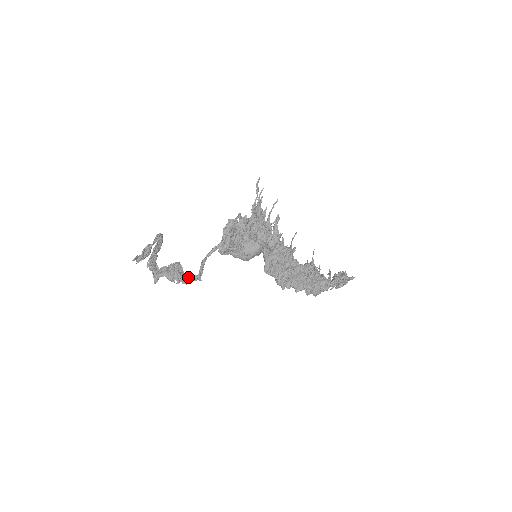
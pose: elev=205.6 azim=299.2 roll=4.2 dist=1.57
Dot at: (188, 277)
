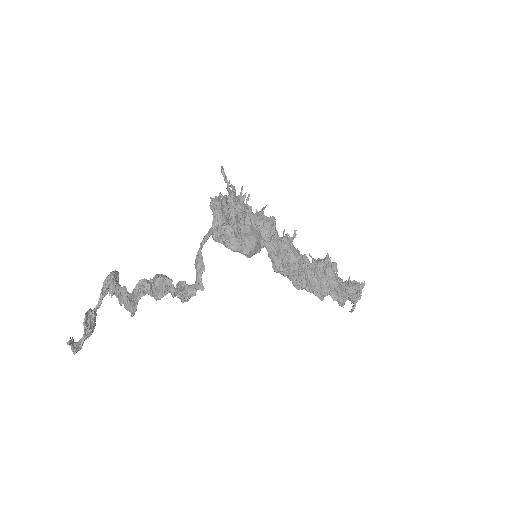
Dot at: (183, 287)
